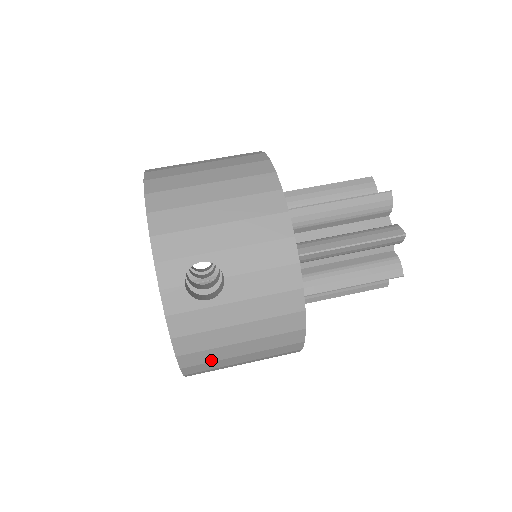
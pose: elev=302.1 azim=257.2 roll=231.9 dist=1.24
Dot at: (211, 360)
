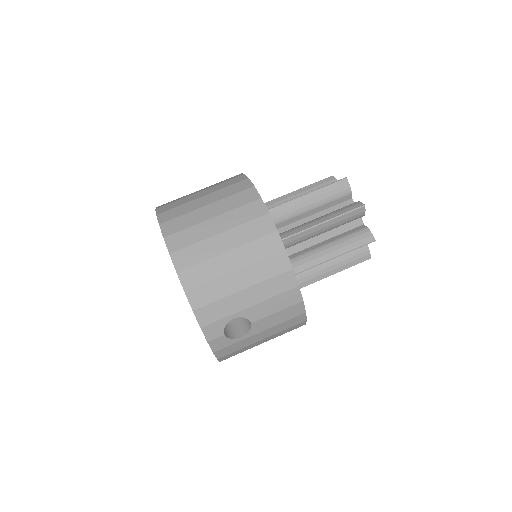
Dot at: occluded
